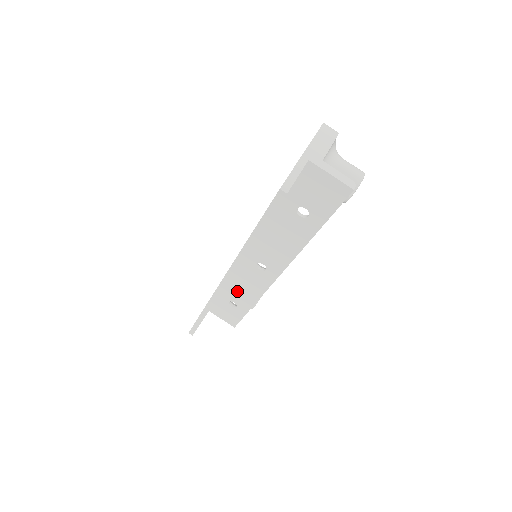
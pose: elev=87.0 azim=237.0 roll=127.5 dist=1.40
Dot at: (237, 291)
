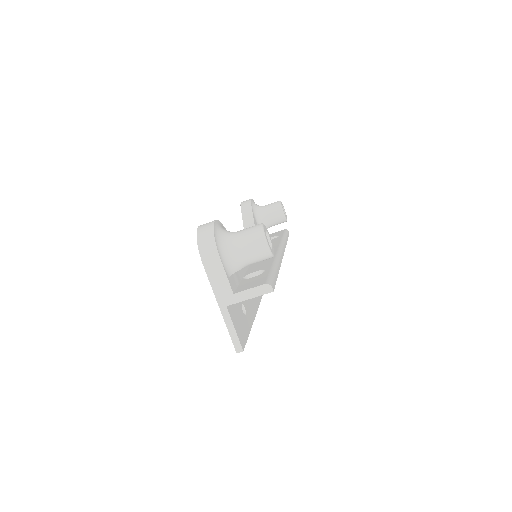
Dot at: occluded
